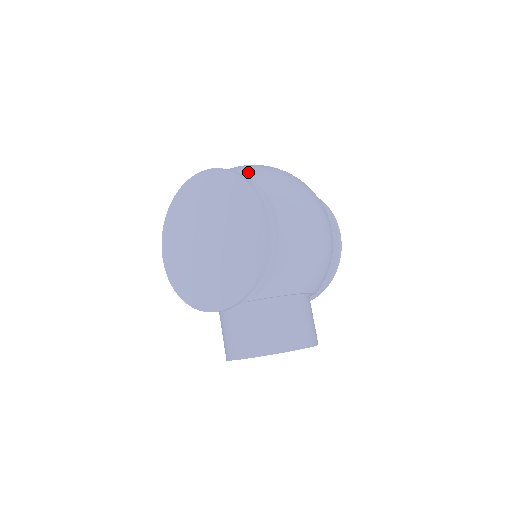
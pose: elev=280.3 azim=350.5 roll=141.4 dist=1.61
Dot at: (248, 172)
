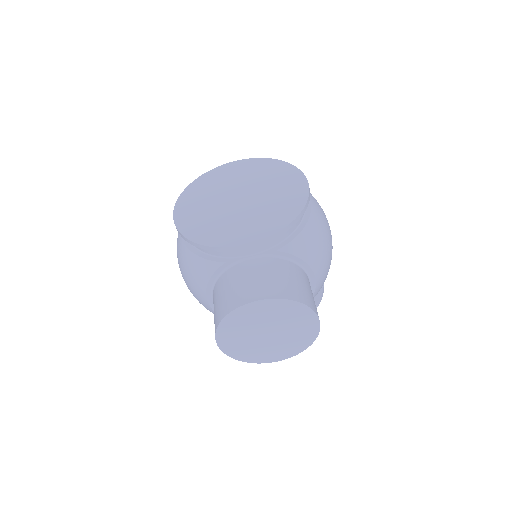
Dot at: occluded
